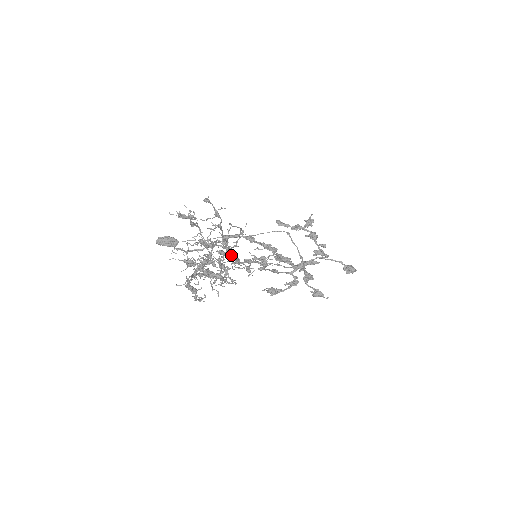
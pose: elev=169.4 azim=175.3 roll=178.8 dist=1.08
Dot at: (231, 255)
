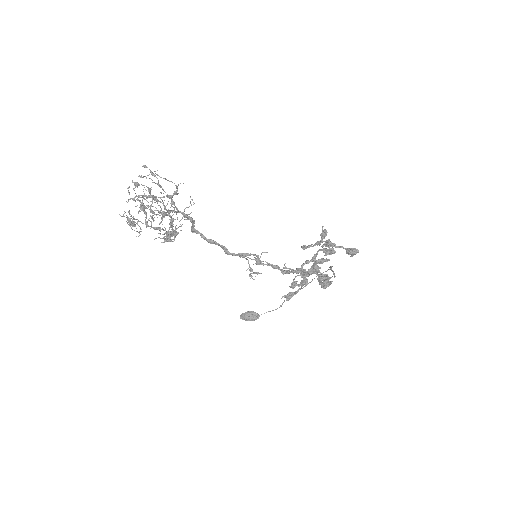
Dot at: (172, 206)
